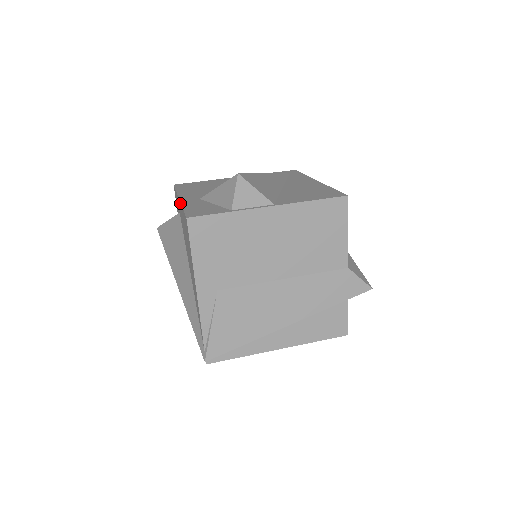
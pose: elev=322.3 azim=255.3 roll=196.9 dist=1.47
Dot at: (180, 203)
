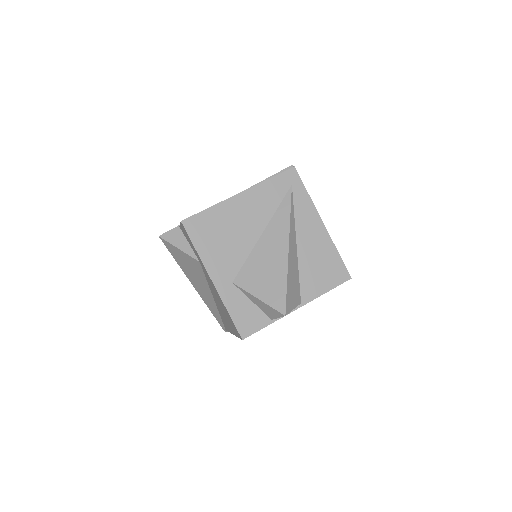
Dot at: (218, 293)
